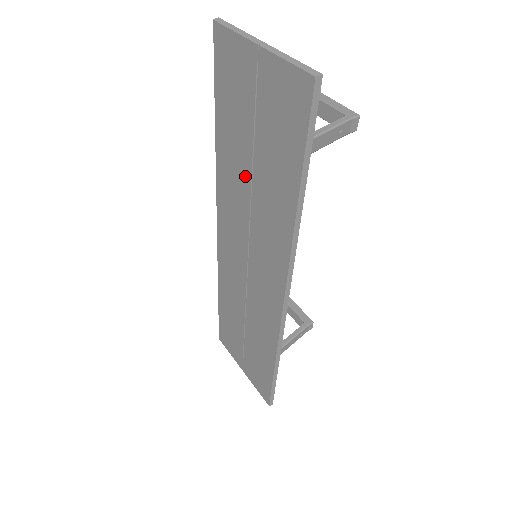
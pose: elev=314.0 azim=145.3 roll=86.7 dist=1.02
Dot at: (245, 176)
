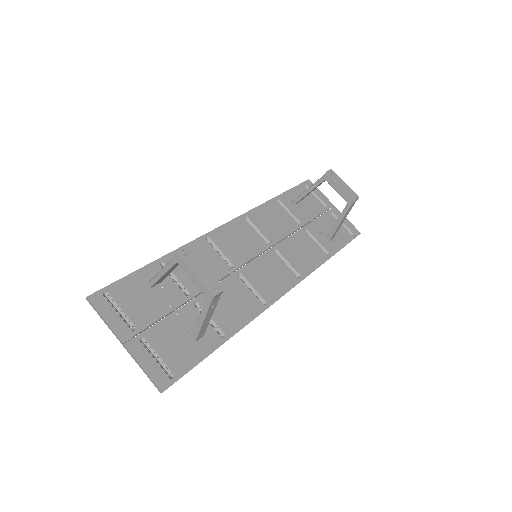
Dot at: (197, 287)
